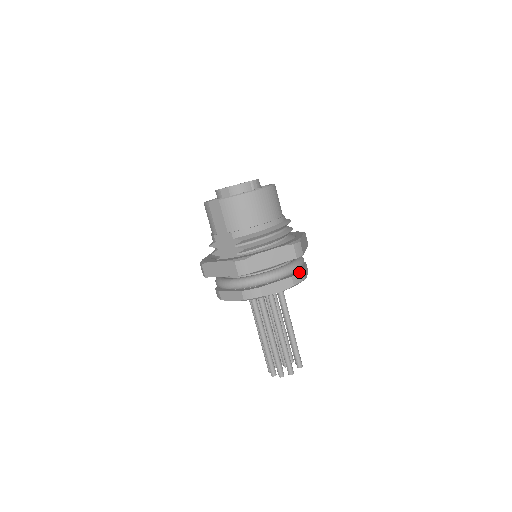
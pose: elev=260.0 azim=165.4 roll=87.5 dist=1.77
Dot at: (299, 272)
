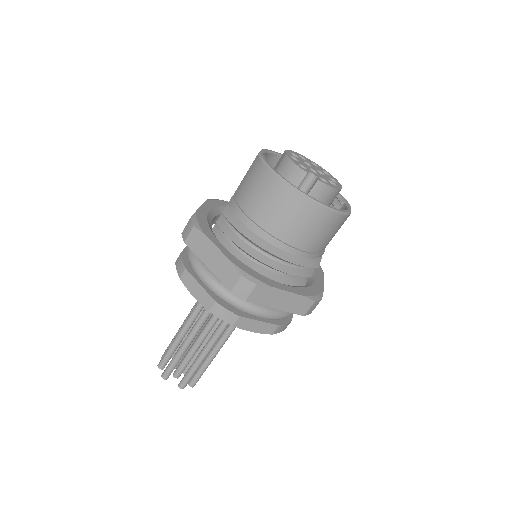
Dot at: (232, 311)
